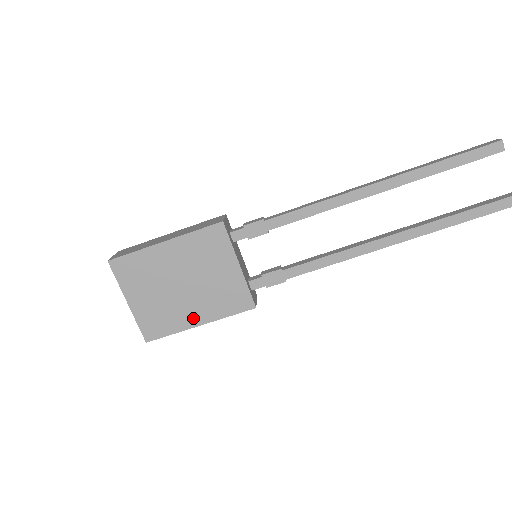
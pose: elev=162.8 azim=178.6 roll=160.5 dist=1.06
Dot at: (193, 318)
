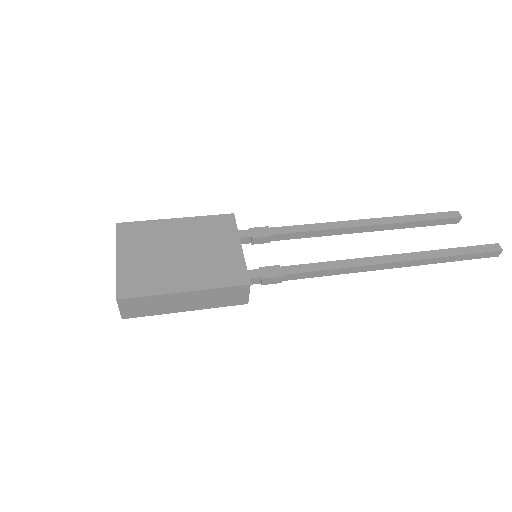
Dot at: (180, 283)
